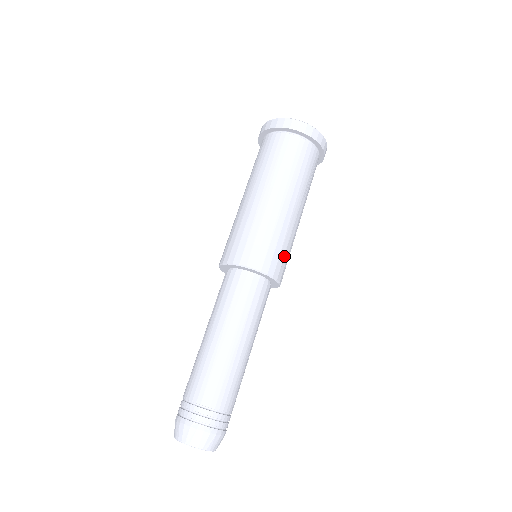
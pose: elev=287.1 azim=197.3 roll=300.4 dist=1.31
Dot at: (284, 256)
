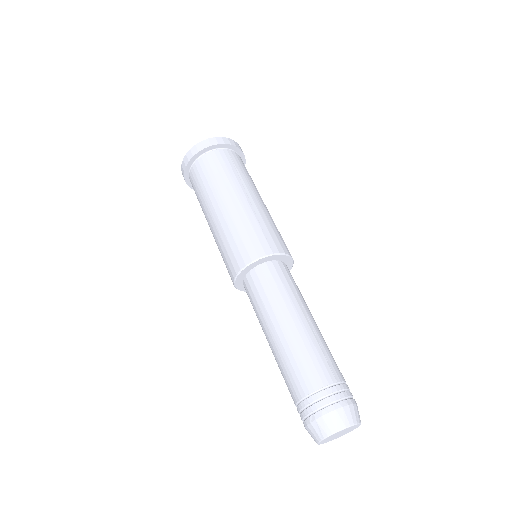
Dot at: (263, 234)
